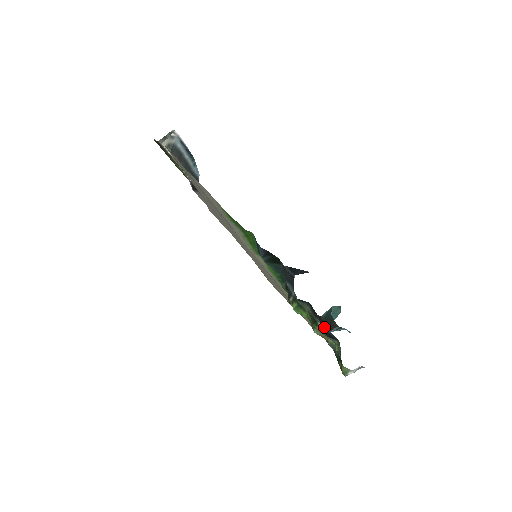
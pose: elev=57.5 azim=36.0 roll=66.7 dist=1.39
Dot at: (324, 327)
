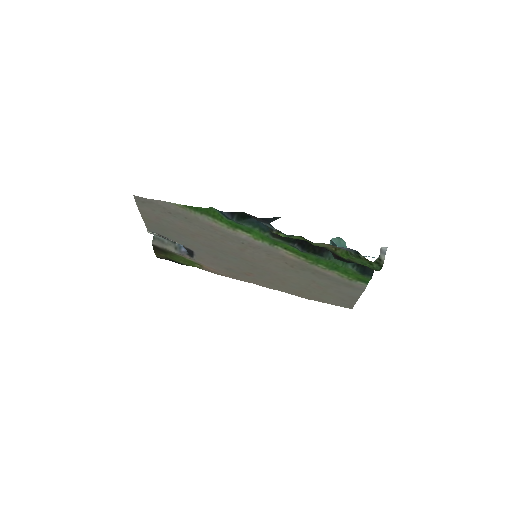
Dot at: (343, 261)
